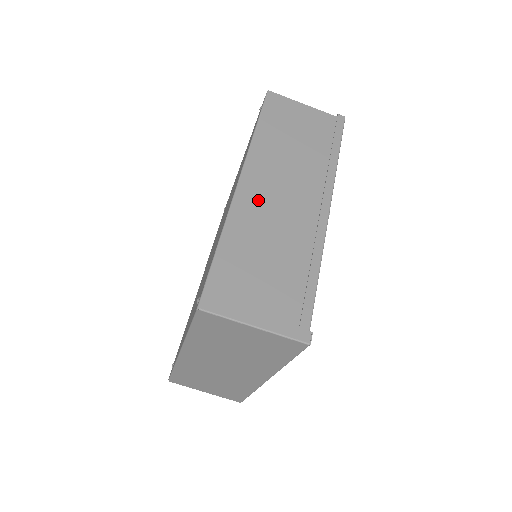
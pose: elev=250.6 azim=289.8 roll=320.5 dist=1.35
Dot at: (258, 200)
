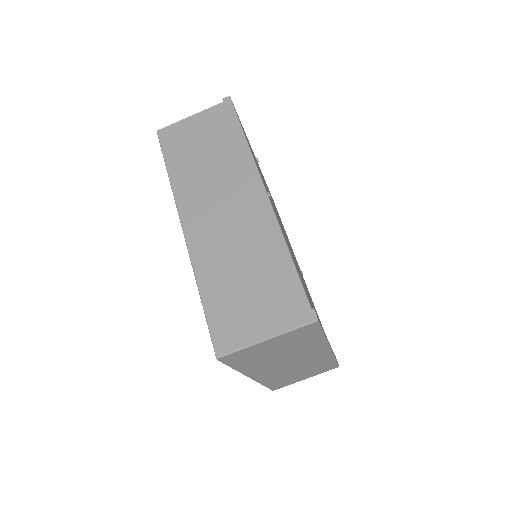
Dot at: (206, 232)
